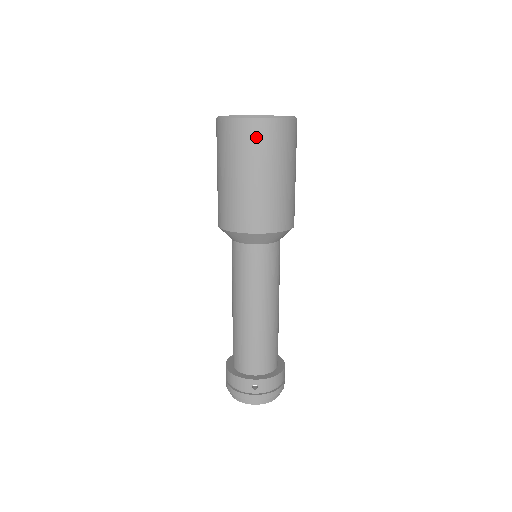
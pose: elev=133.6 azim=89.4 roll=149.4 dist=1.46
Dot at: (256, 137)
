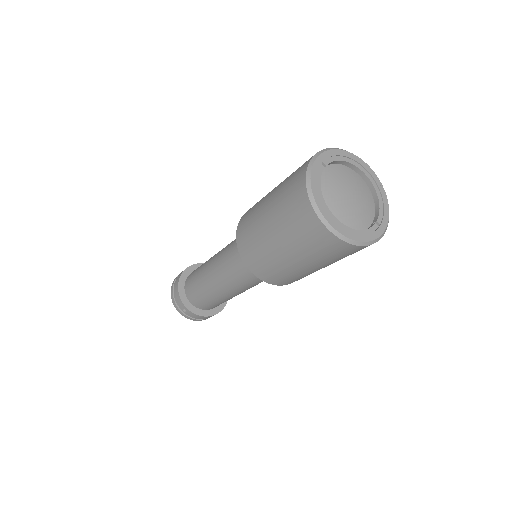
Dot at: (312, 236)
